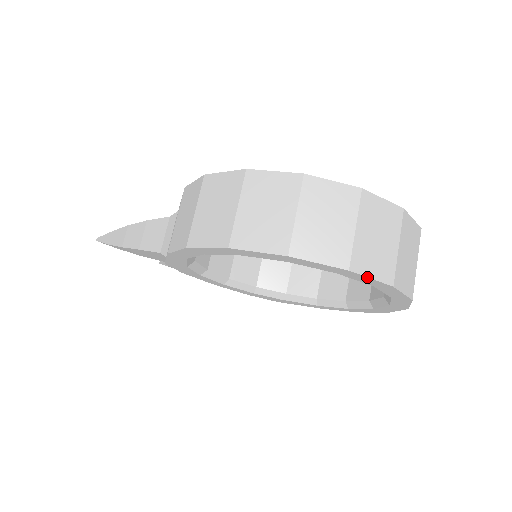
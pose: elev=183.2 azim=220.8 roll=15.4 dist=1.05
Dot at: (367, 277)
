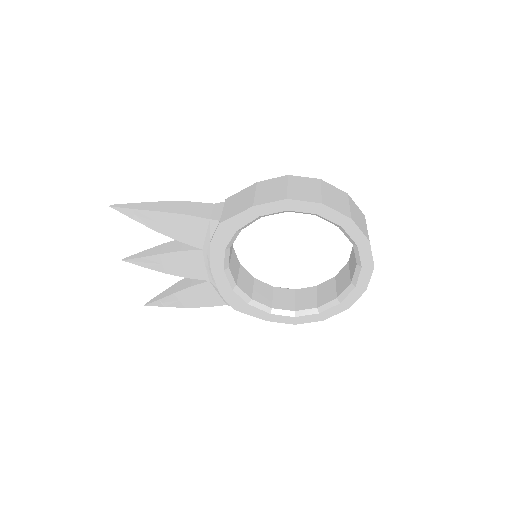
Dot at: (371, 252)
